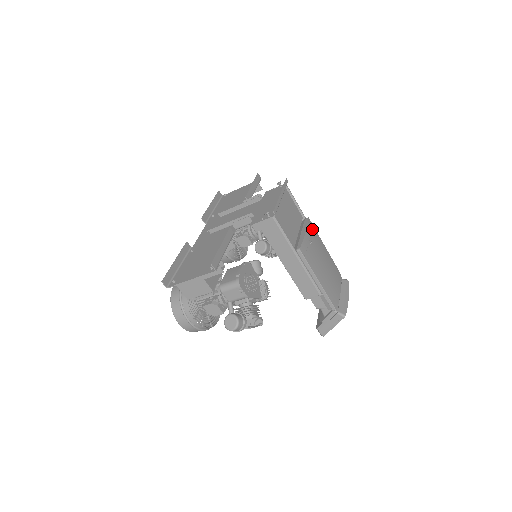
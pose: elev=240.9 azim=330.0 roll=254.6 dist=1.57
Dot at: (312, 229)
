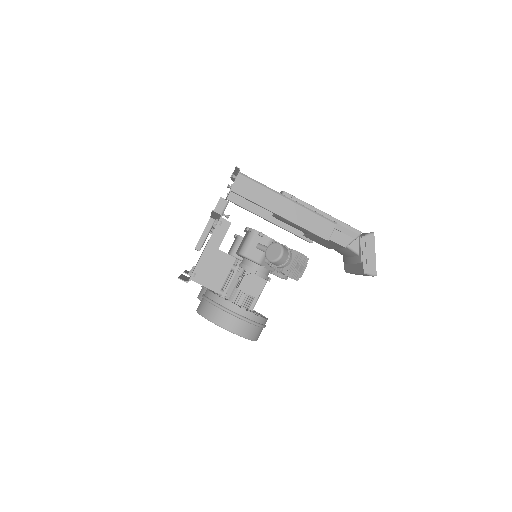
Dot at: occluded
